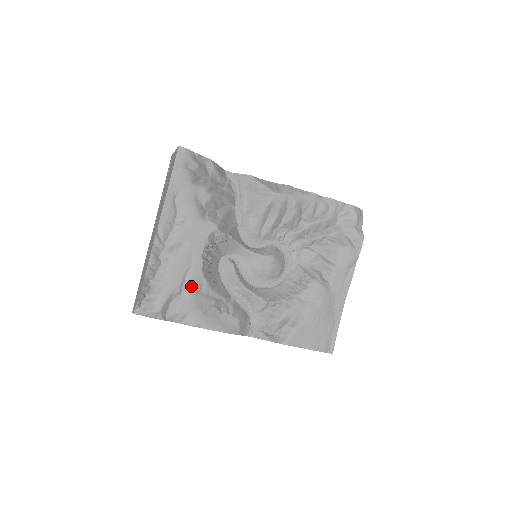
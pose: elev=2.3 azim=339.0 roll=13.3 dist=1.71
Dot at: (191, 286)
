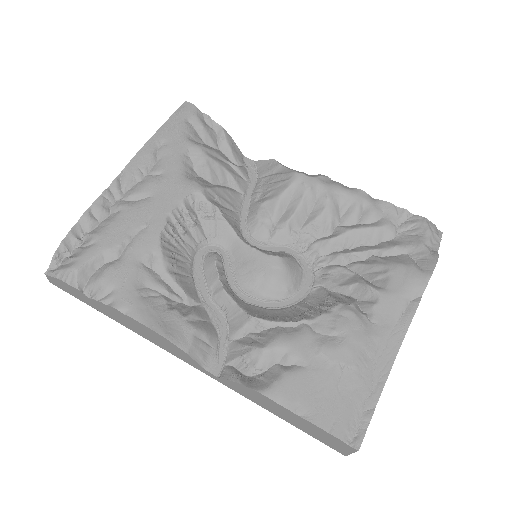
Dot at: (136, 251)
